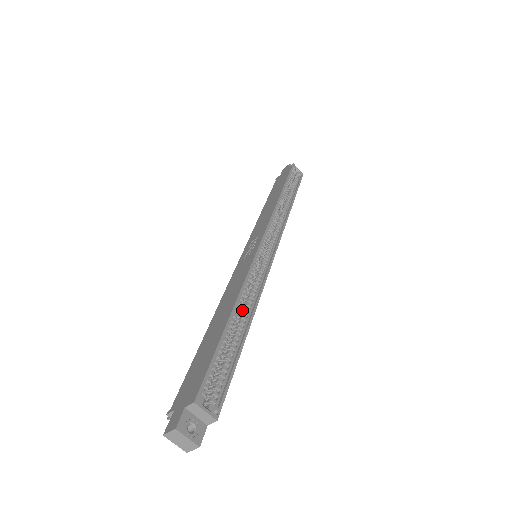
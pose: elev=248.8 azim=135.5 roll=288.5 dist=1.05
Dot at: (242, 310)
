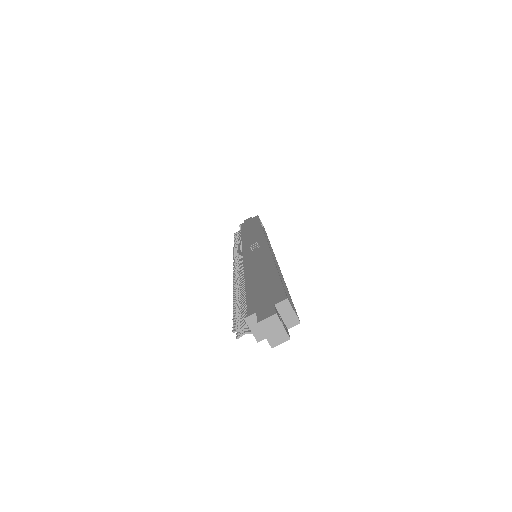
Dot at: occluded
